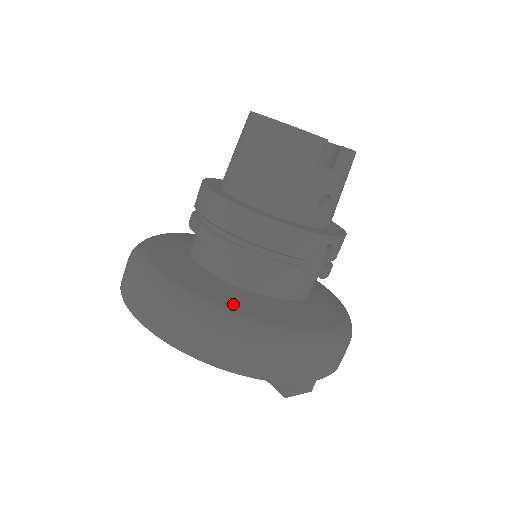
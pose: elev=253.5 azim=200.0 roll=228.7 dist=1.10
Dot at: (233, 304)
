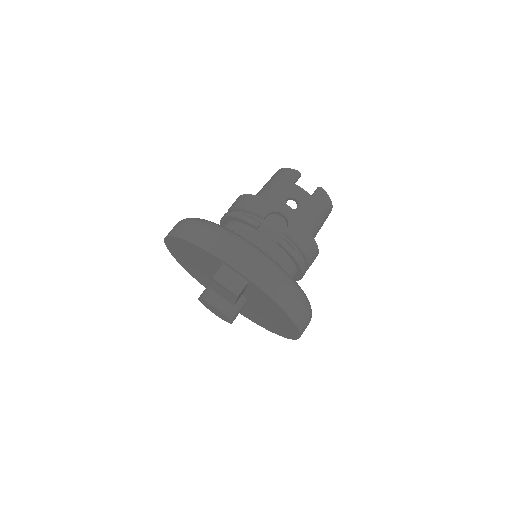
Dot at: occluded
